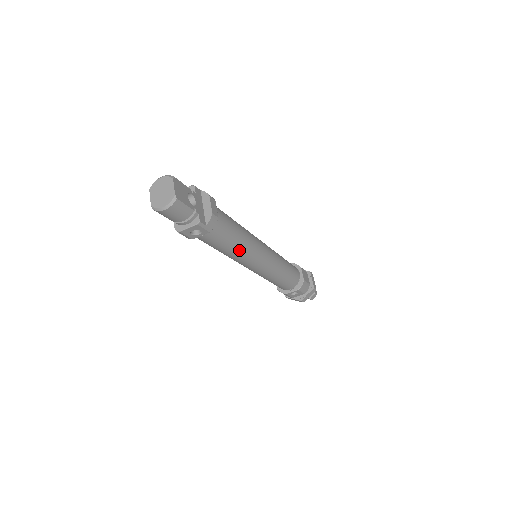
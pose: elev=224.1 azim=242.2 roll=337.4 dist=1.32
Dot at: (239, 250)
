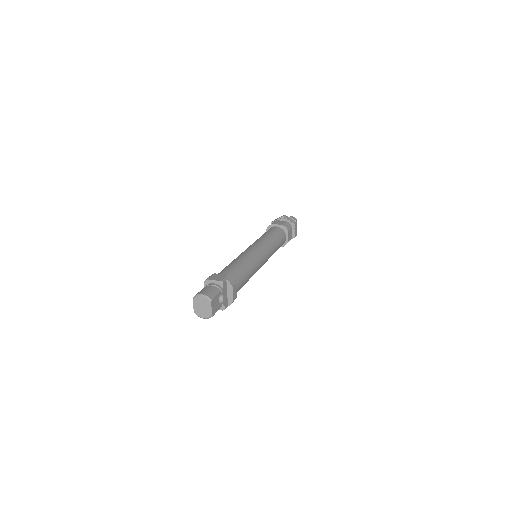
Dot at: occluded
